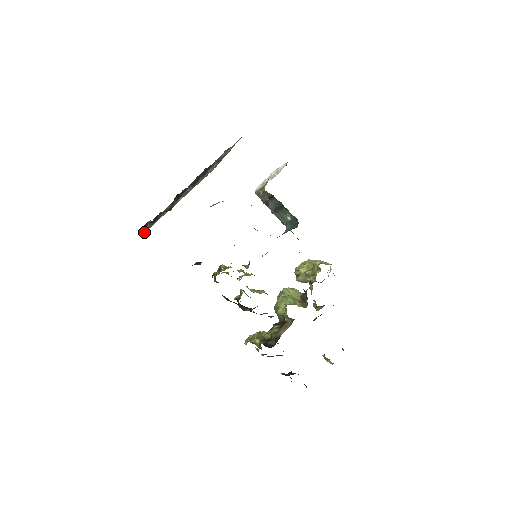
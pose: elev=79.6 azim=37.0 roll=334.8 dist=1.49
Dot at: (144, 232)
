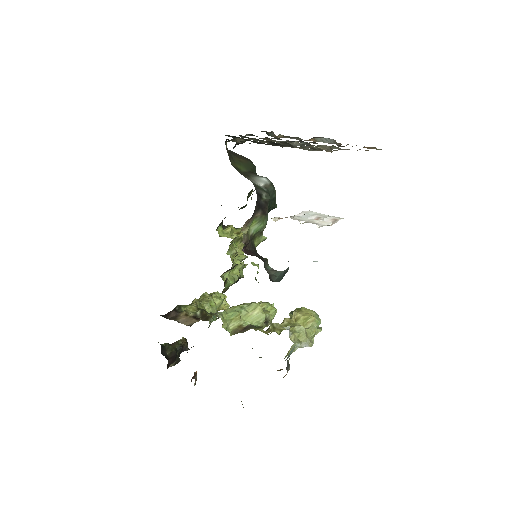
Dot at: (269, 135)
